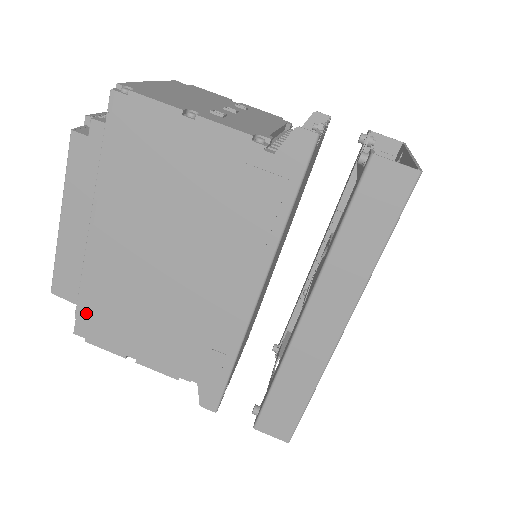
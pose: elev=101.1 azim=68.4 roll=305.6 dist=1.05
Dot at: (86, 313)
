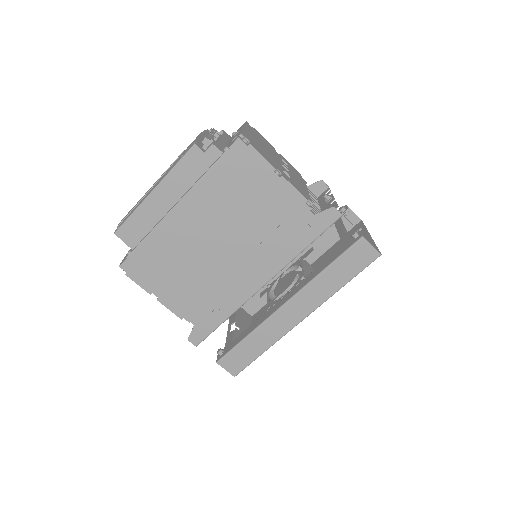
Dot at: (138, 257)
